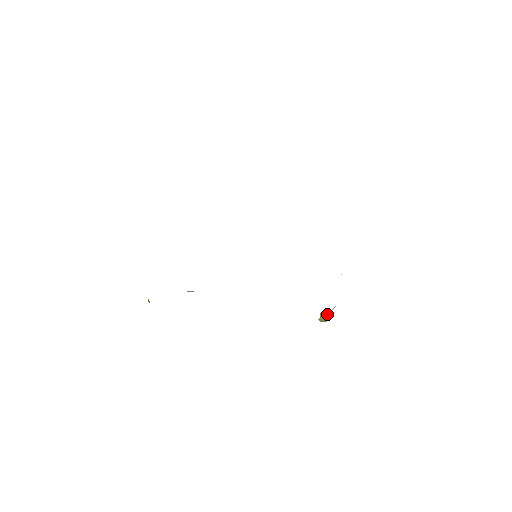
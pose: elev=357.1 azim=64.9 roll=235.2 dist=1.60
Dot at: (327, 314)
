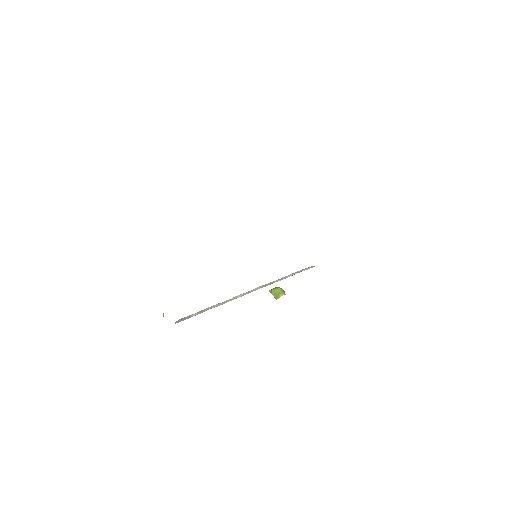
Dot at: (281, 295)
